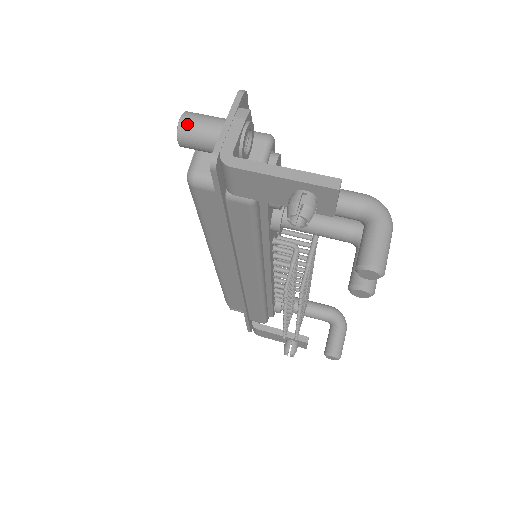
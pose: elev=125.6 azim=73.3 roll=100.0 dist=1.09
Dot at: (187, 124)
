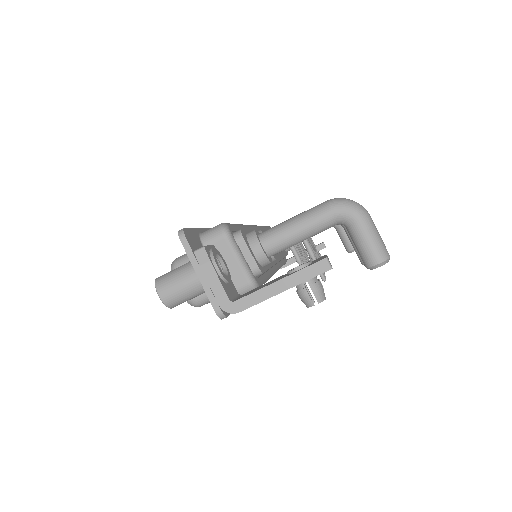
Dot at: (169, 297)
